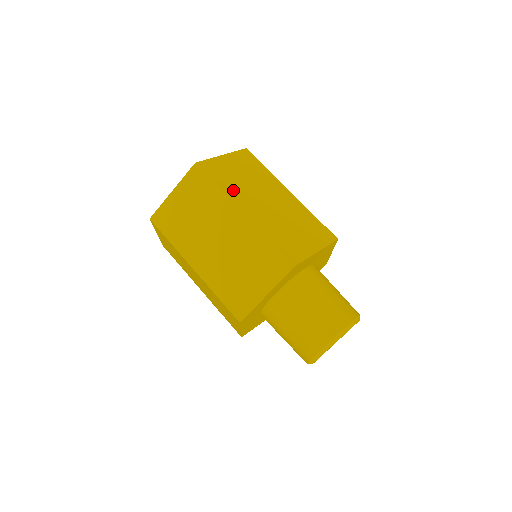
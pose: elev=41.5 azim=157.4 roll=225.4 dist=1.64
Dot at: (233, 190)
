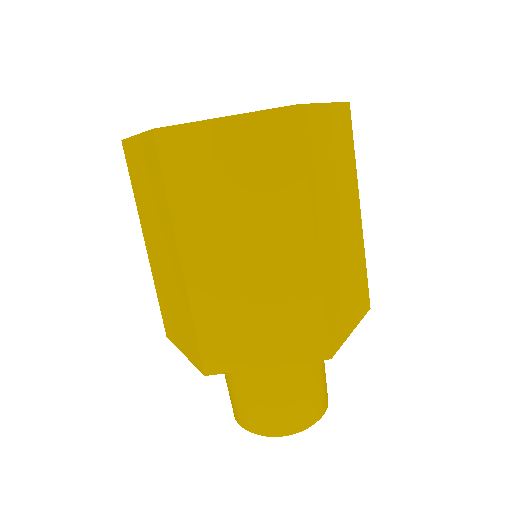
Dot at: (319, 188)
